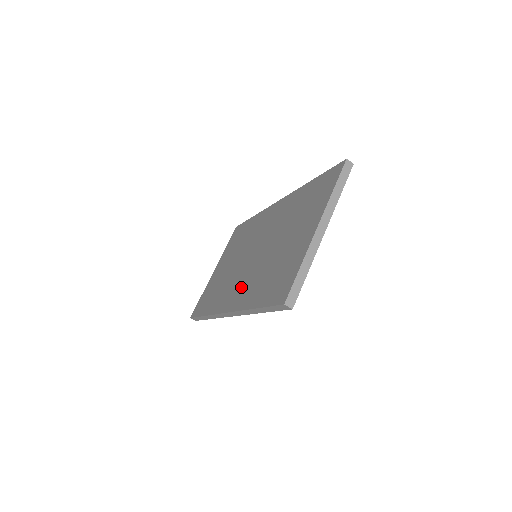
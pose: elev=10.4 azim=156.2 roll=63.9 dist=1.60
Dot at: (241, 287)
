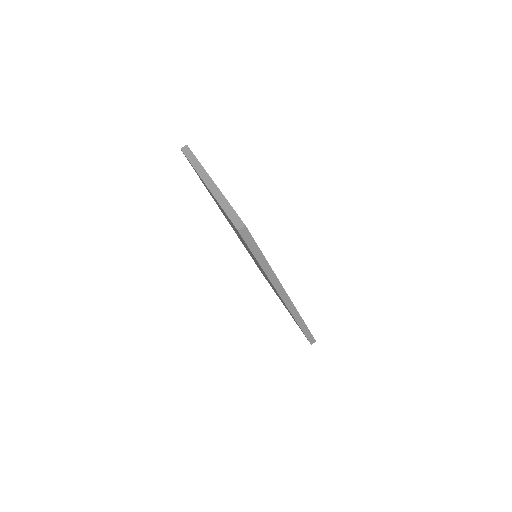
Dot at: occluded
